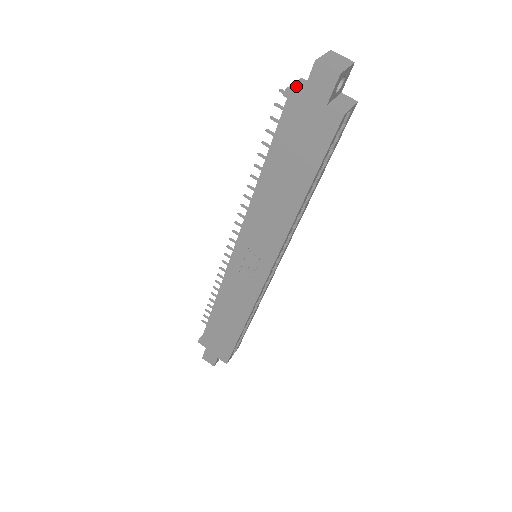
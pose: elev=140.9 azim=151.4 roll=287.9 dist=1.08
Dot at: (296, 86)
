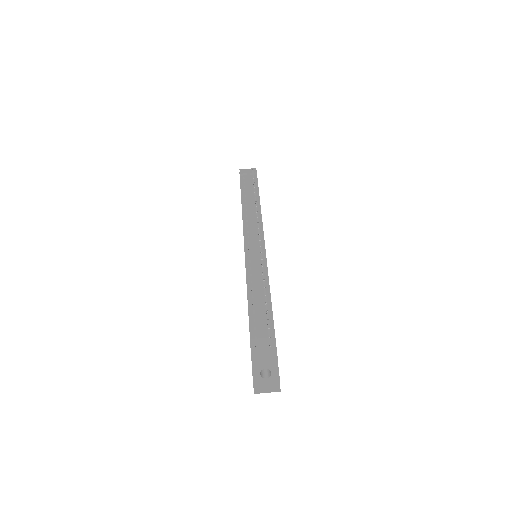
Dot at: (262, 356)
